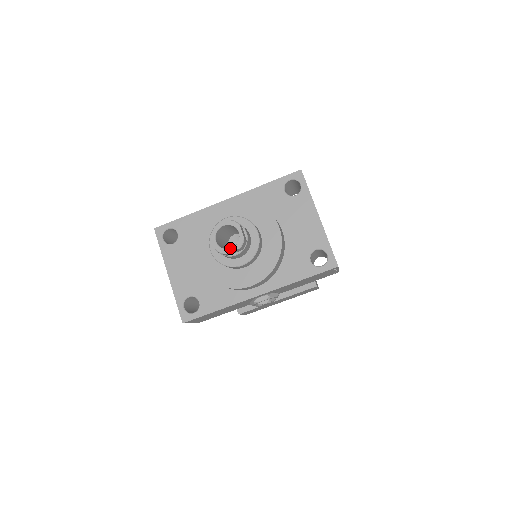
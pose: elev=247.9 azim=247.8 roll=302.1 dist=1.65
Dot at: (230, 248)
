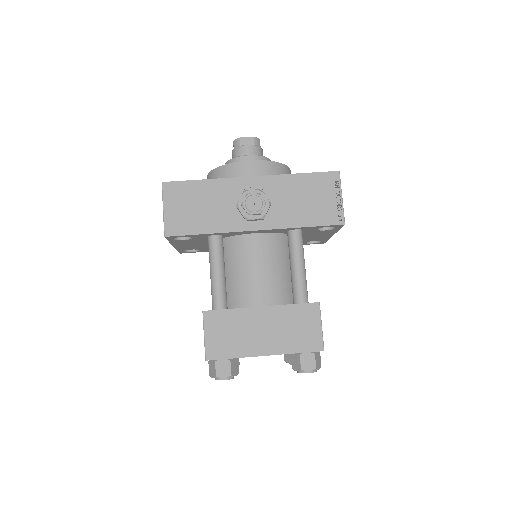
Dot at: (246, 138)
